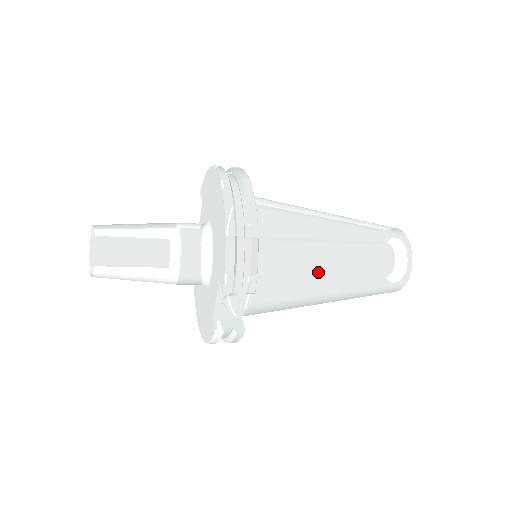
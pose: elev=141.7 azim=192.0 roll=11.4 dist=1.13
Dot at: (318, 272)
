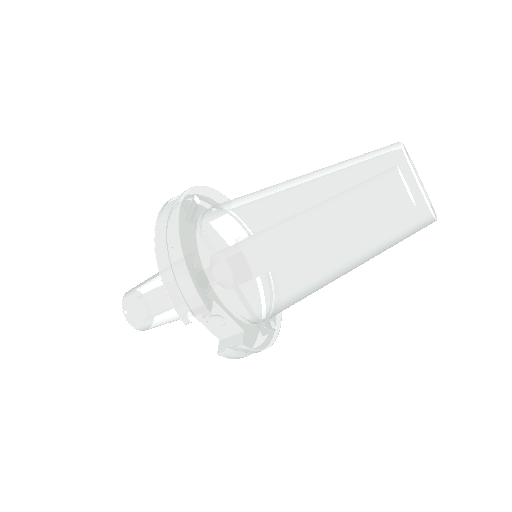
Dot at: (286, 257)
